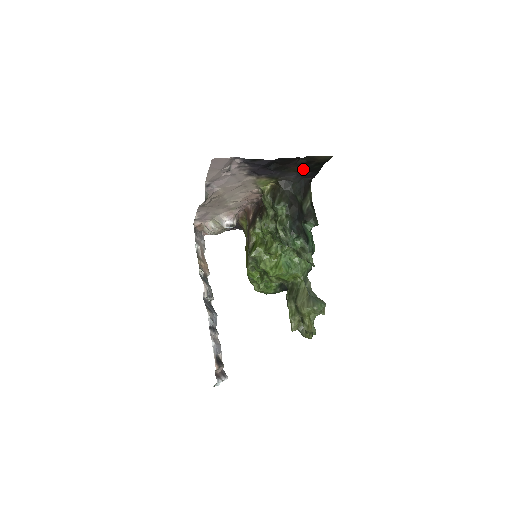
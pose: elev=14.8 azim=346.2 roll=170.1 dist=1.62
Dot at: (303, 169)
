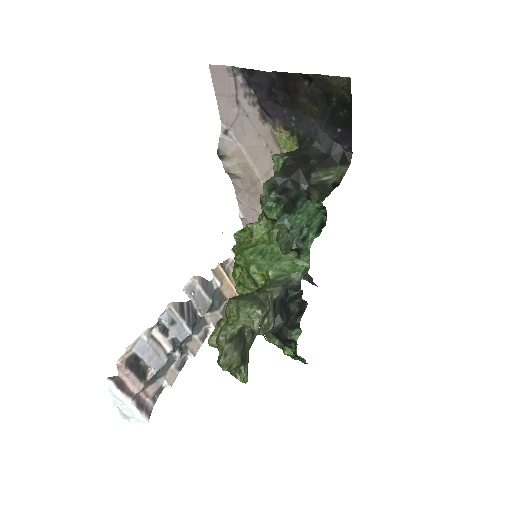
Dot at: (324, 115)
